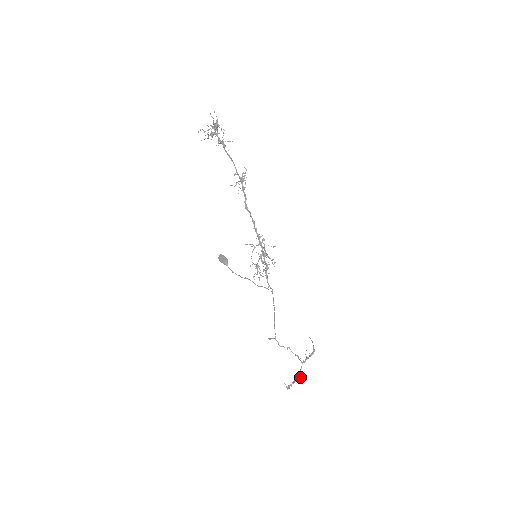
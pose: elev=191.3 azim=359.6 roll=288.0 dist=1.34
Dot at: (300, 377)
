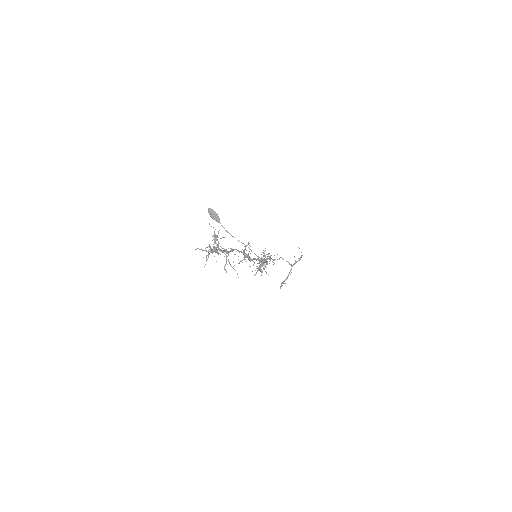
Dot at: occluded
